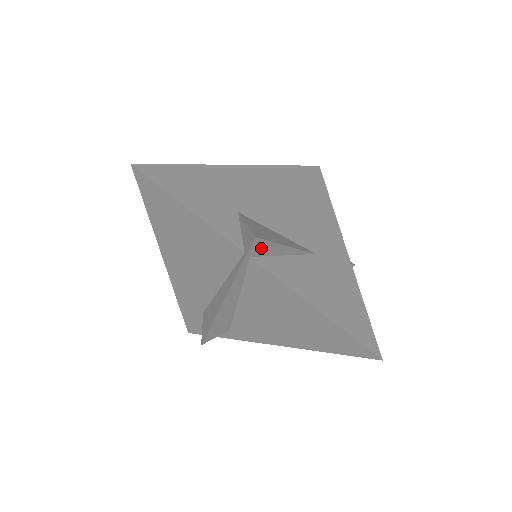
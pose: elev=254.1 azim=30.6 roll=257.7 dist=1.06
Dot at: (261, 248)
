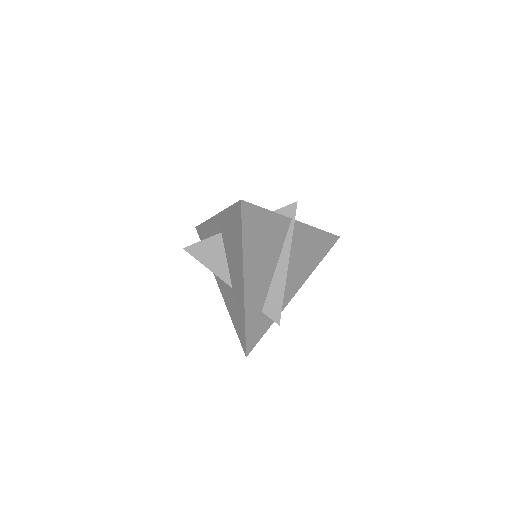
Dot at: occluded
